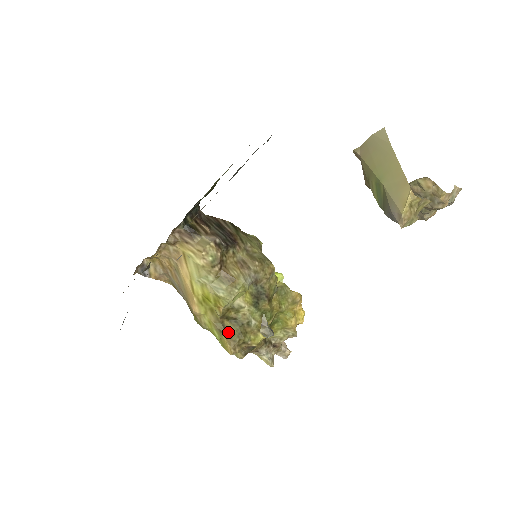
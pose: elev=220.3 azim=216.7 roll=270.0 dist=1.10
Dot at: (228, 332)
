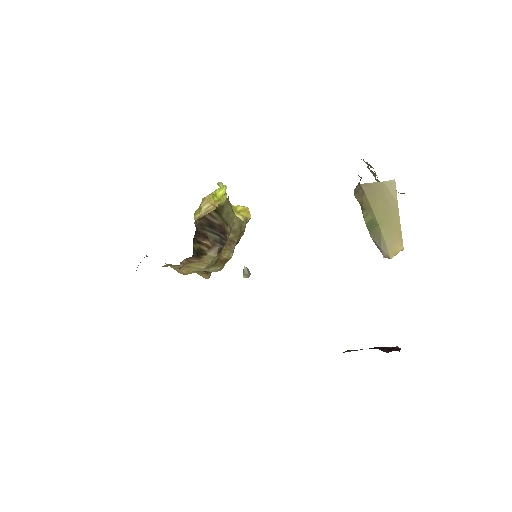
Dot at: (207, 272)
